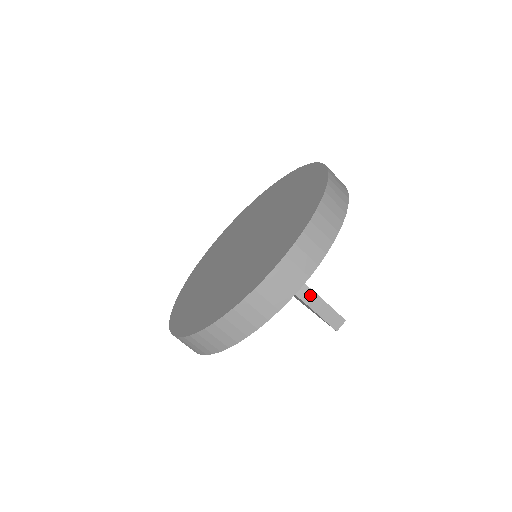
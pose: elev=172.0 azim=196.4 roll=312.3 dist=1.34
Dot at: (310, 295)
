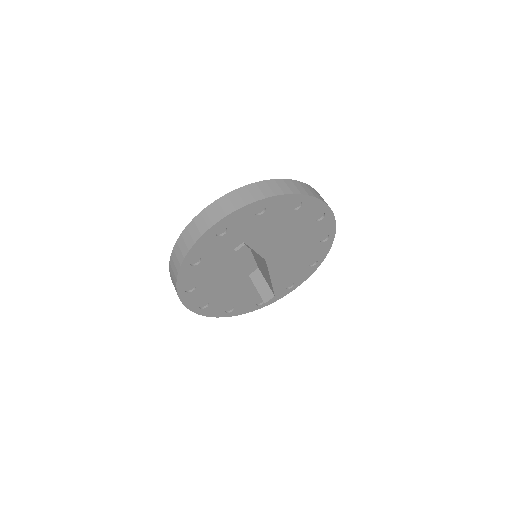
Dot at: (254, 268)
